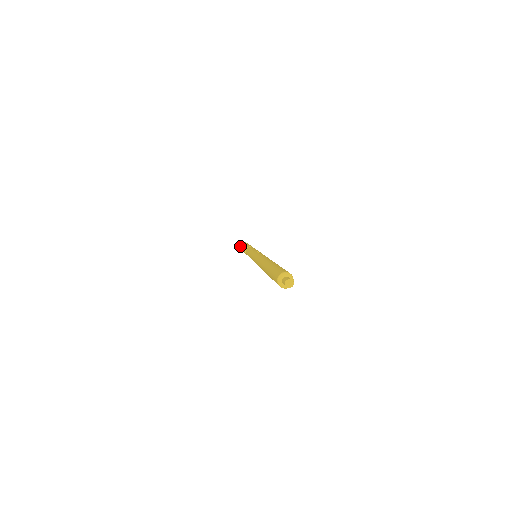
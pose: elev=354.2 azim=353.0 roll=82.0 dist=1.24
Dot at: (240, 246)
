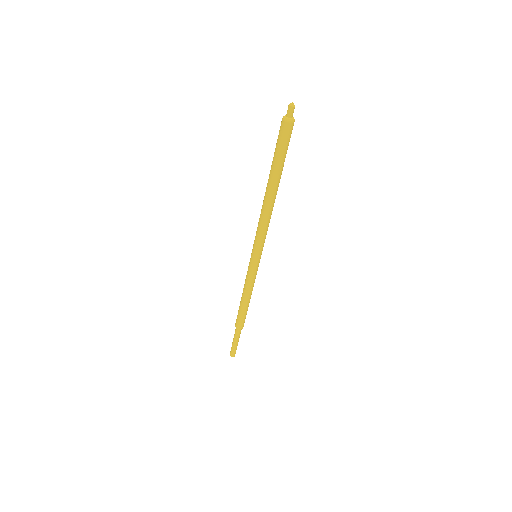
Dot at: (236, 326)
